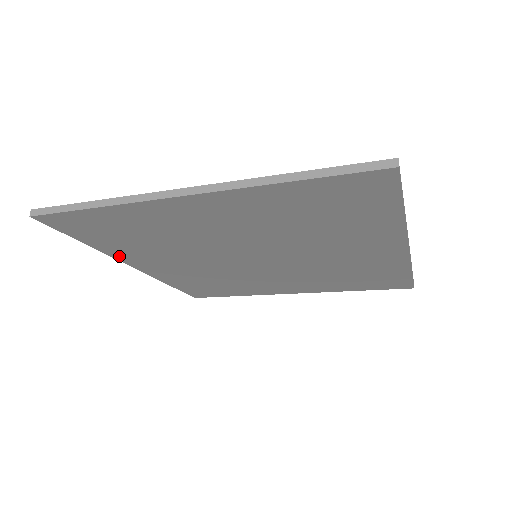
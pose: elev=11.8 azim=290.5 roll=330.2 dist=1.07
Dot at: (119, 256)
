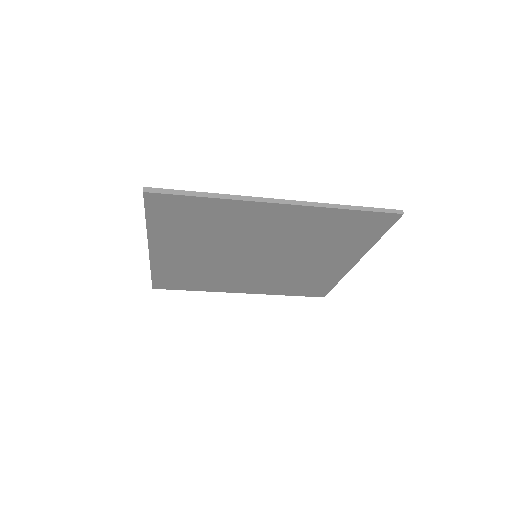
Dot at: (218, 290)
